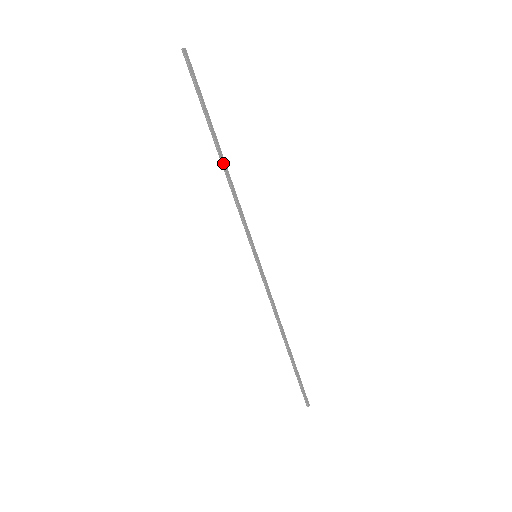
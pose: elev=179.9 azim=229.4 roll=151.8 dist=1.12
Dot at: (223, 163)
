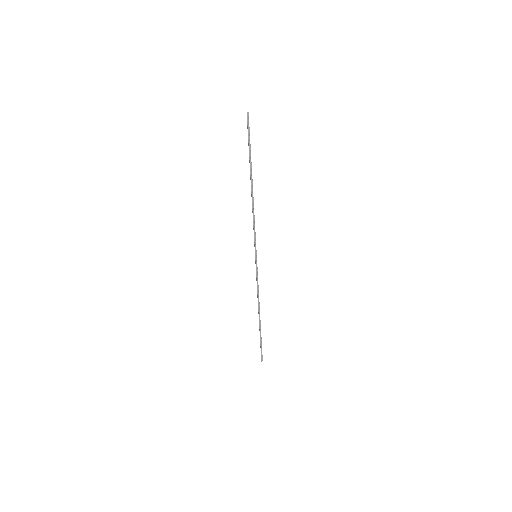
Dot at: occluded
